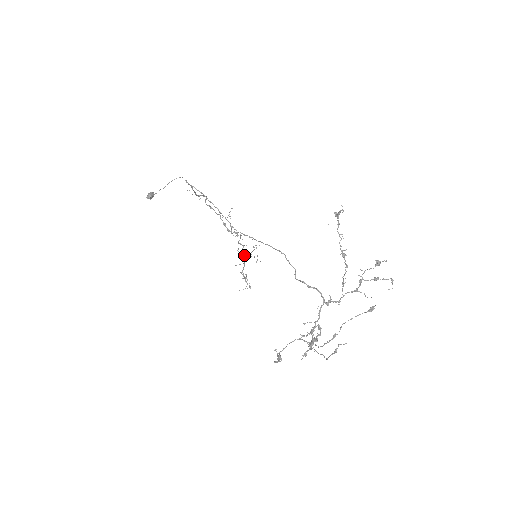
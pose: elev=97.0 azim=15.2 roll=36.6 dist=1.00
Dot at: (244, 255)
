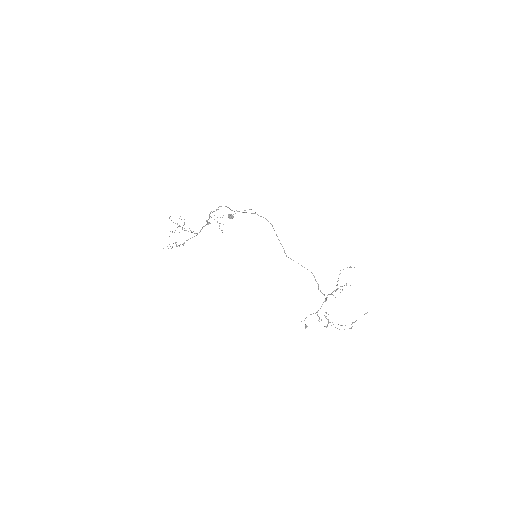
Dot at: occluded
